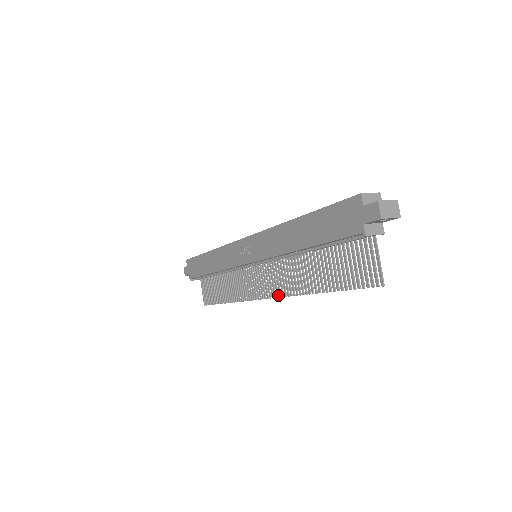
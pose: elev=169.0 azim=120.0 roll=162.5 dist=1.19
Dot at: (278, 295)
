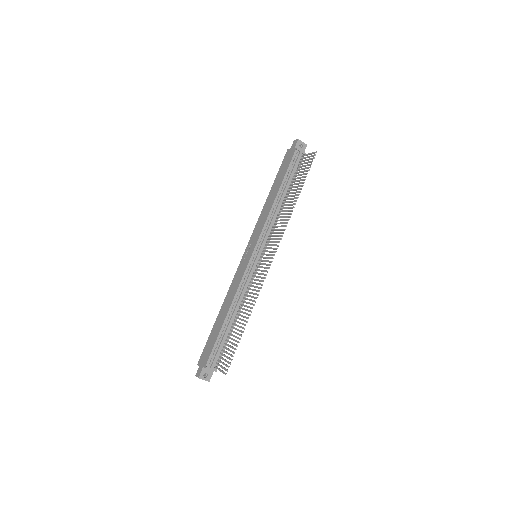
Dot at: (279, 242)
